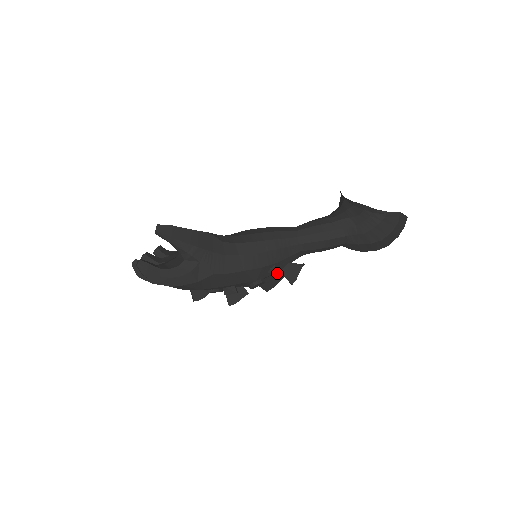
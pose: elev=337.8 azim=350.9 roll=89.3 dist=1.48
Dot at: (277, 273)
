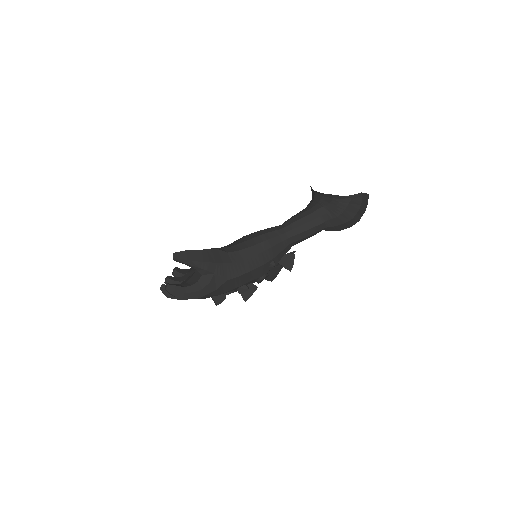
Dot at: occluded
